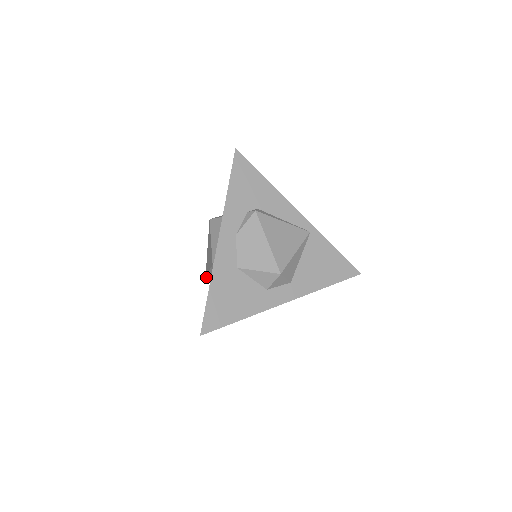
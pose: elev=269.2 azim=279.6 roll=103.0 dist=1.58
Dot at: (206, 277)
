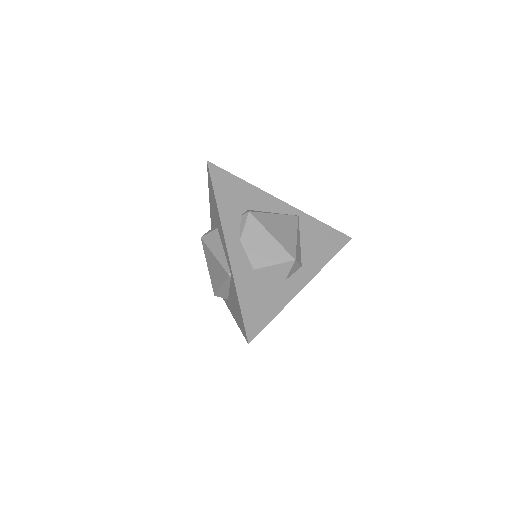
Dot at: (216, 294)
